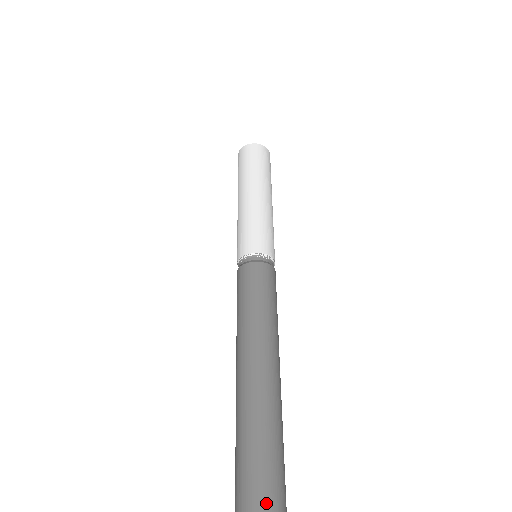
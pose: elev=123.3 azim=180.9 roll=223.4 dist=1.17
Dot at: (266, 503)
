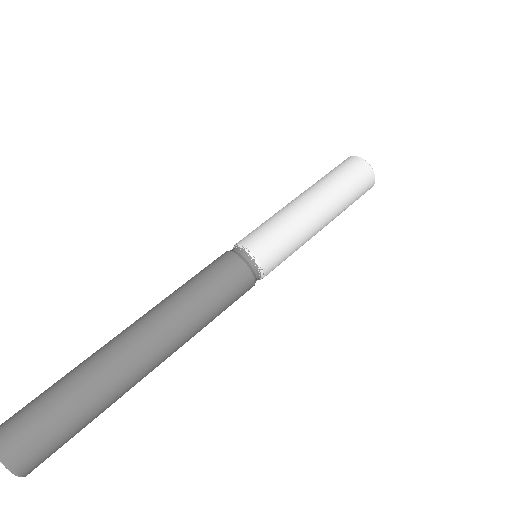
Dot at: (20, 449)
